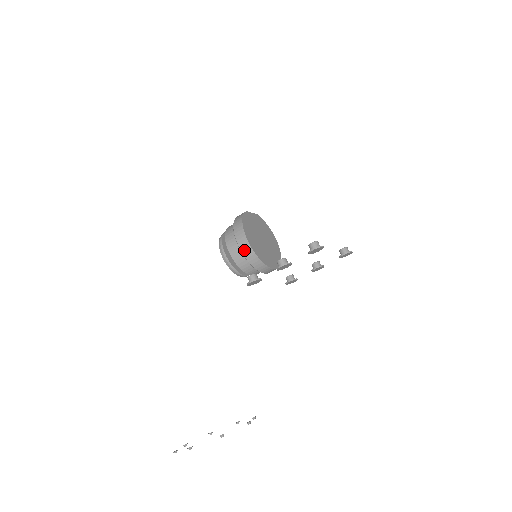
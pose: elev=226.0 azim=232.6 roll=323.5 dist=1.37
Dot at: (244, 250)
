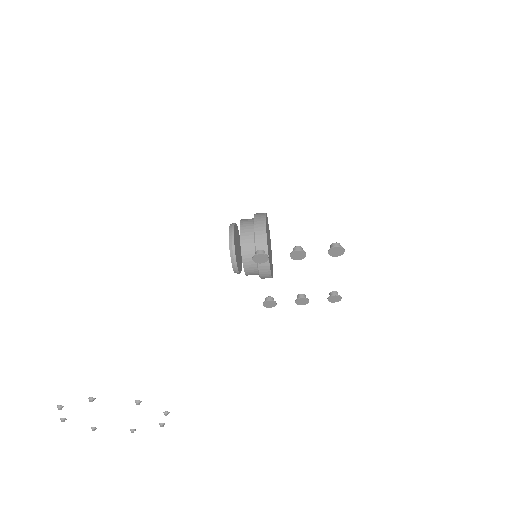
Dot at: (258, 234)
